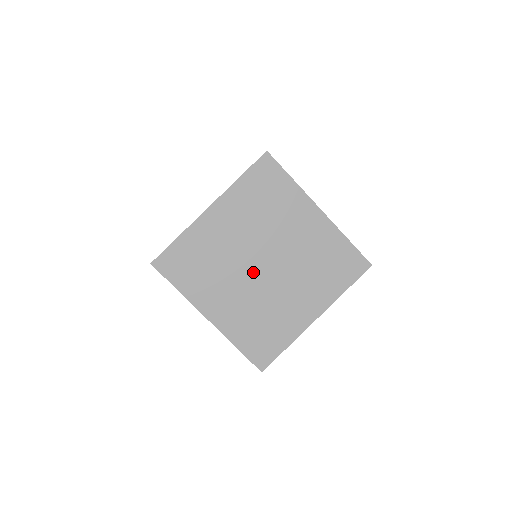
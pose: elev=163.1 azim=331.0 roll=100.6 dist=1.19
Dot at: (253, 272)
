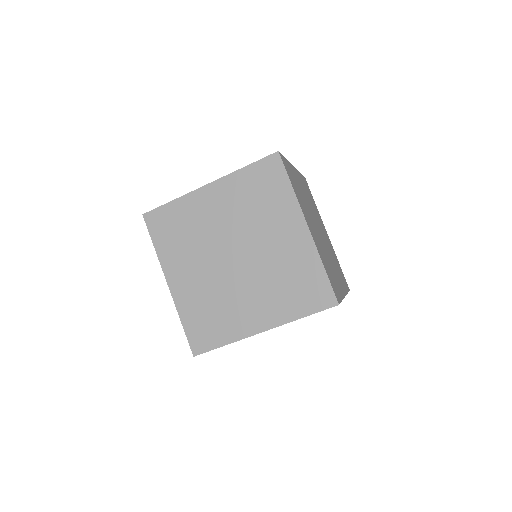
Dot at: (222, 259)
